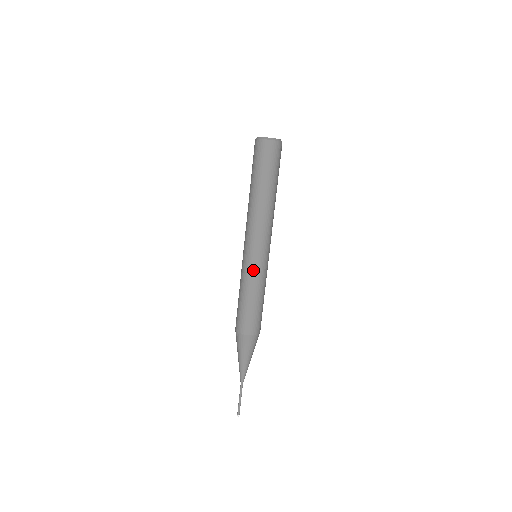
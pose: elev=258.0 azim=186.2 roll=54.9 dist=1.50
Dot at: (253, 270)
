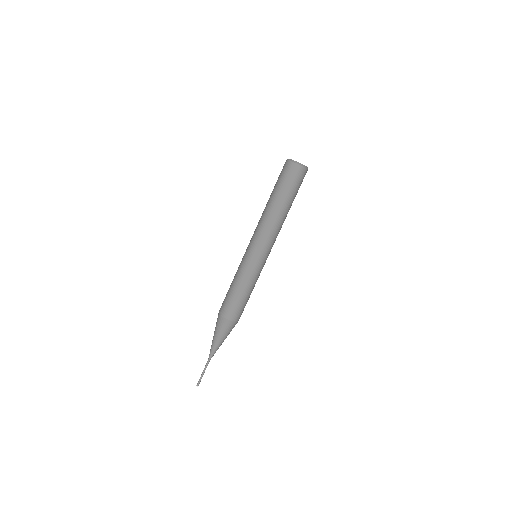
Dot at: (255, 269)
